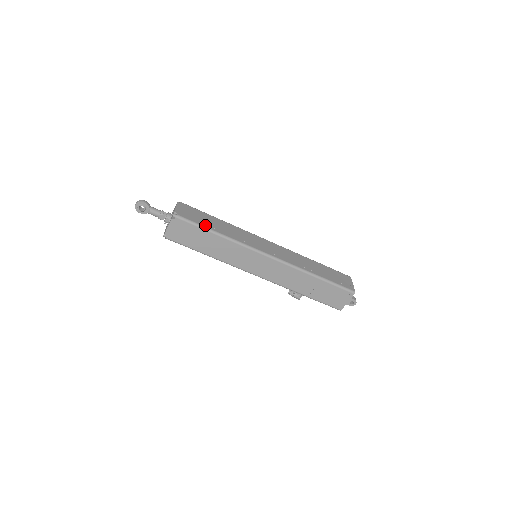
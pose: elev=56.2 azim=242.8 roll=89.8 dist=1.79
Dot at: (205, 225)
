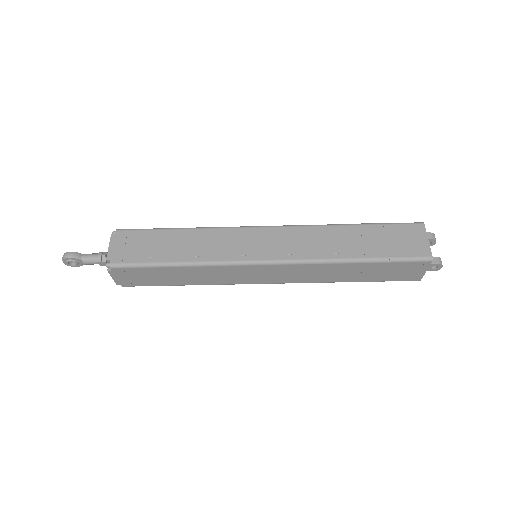
Dot at: (155, 259)
